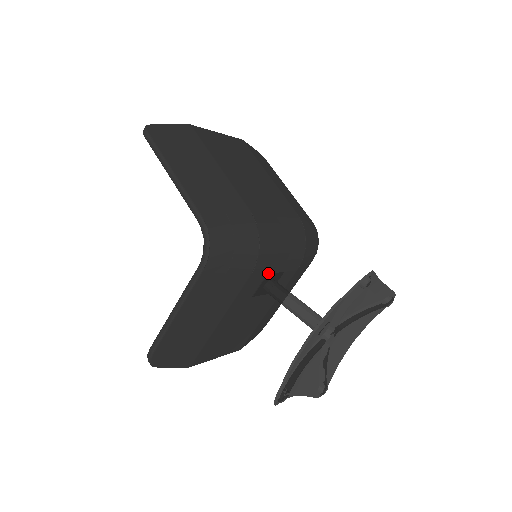
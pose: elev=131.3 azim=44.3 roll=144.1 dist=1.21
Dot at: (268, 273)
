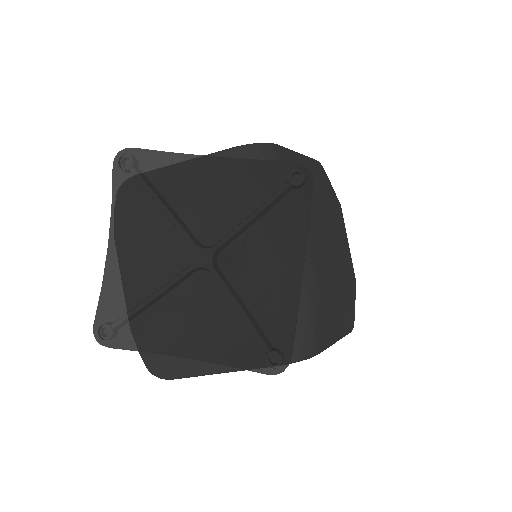
Dot at: occluded
